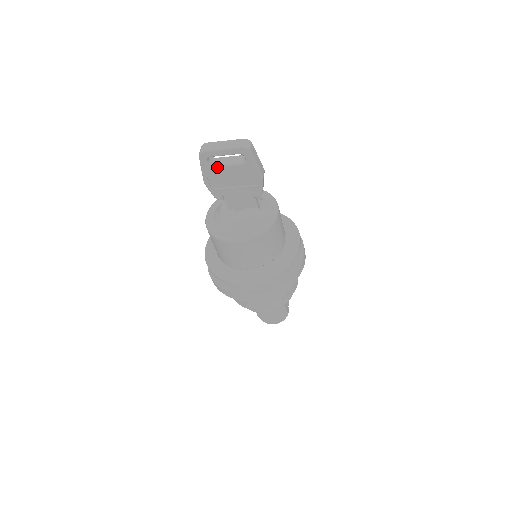
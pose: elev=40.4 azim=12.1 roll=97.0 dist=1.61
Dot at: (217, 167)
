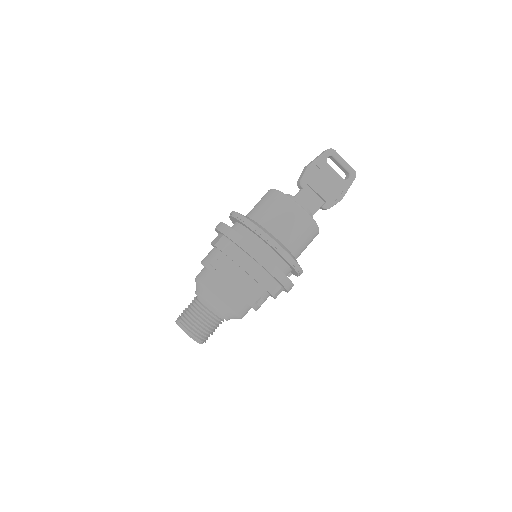
Dot at: (329, 166)
